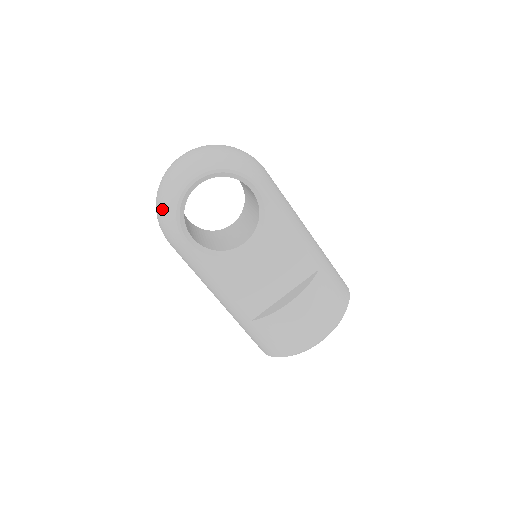
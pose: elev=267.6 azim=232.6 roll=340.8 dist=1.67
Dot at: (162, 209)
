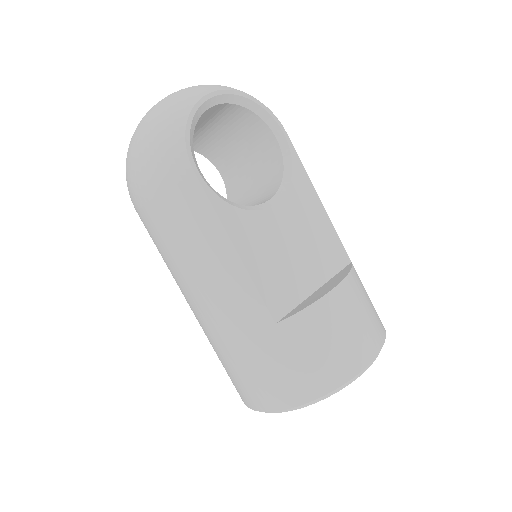
Dot at: (156, 129)
